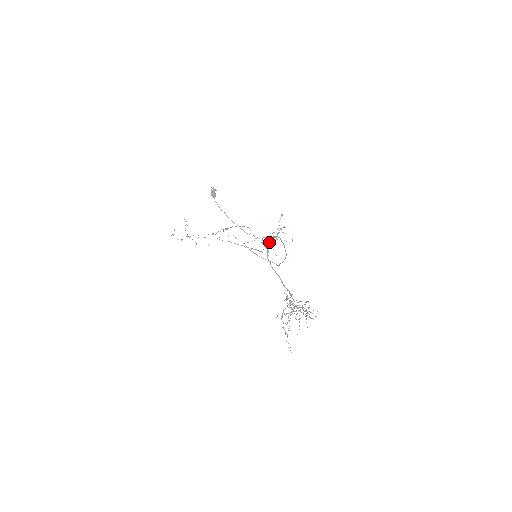
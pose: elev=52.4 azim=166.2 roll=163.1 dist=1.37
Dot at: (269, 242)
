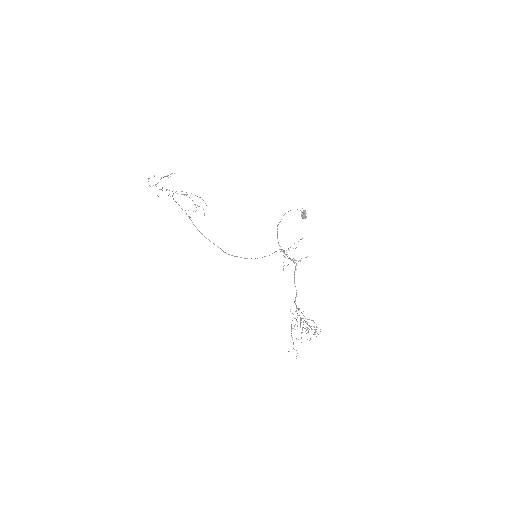
Dot at: (289, 258)
